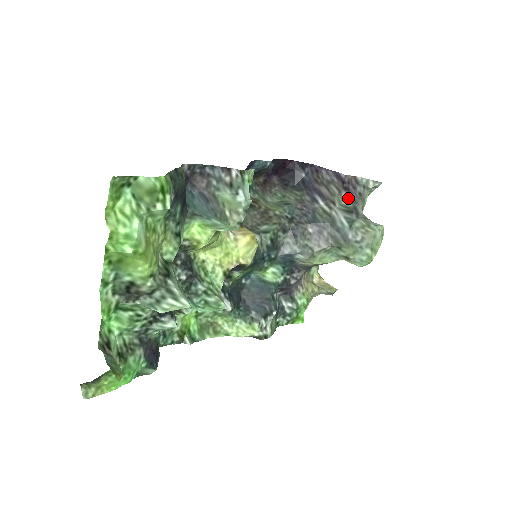
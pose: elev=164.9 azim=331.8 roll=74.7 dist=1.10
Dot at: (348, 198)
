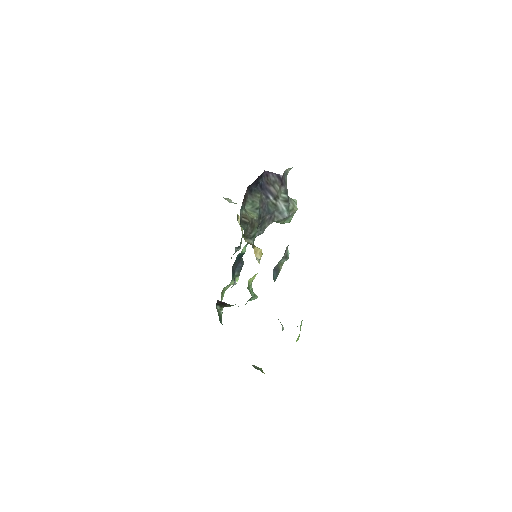
Dot at: (284, 191)
